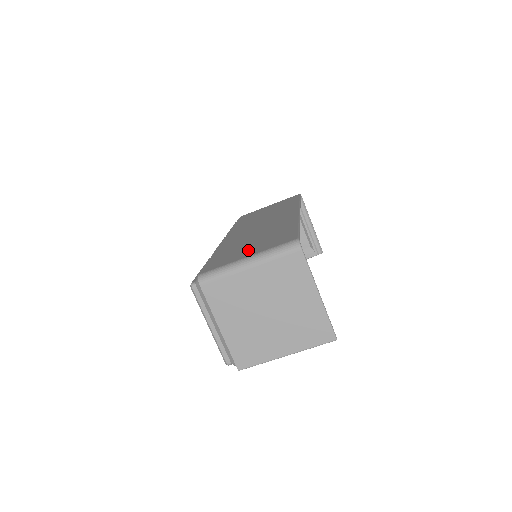
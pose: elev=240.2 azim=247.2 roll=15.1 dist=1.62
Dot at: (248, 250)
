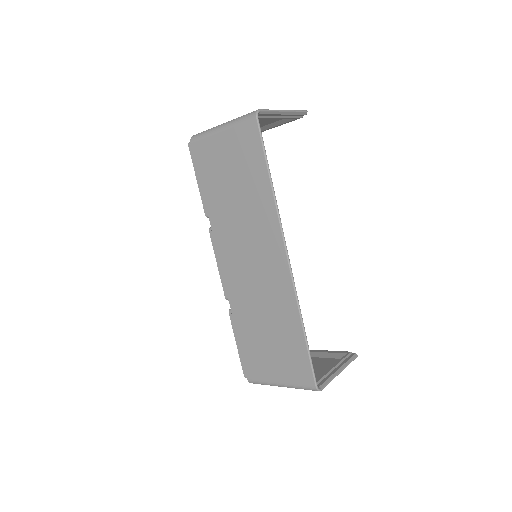
Dot at: (273, 363)
